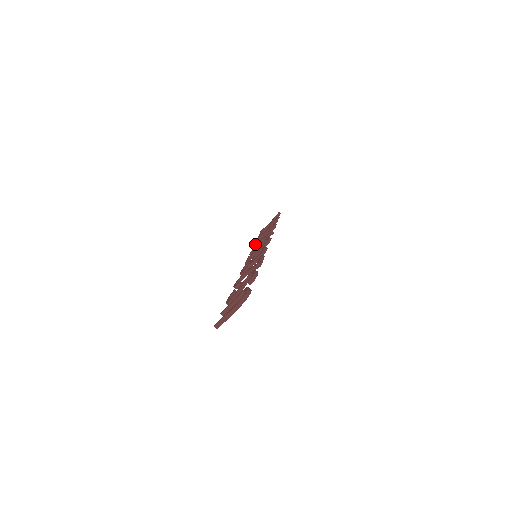
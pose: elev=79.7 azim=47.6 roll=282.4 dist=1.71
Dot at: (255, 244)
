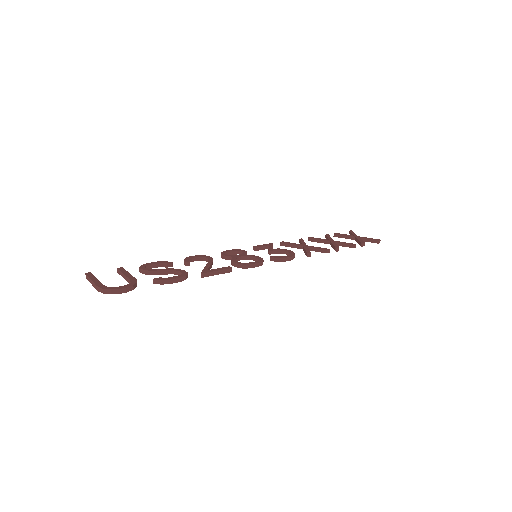
Dot at: (310, 238)
